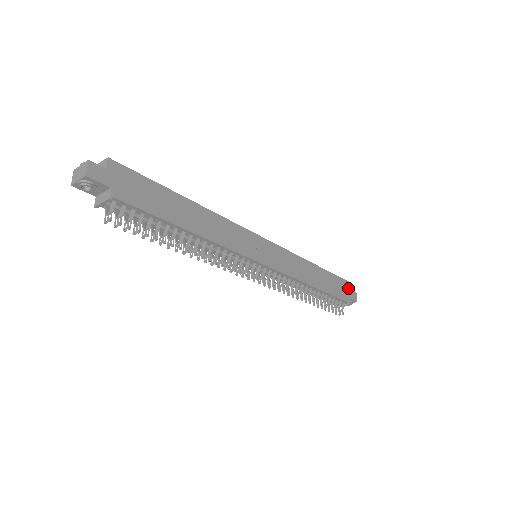
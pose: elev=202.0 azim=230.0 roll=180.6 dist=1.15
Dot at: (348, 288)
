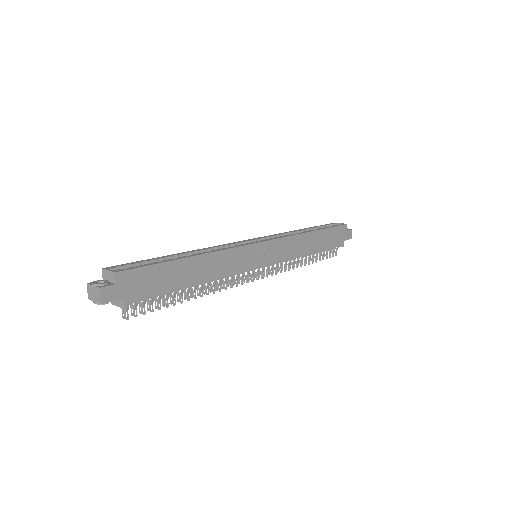
Dot at: (344, 231)
